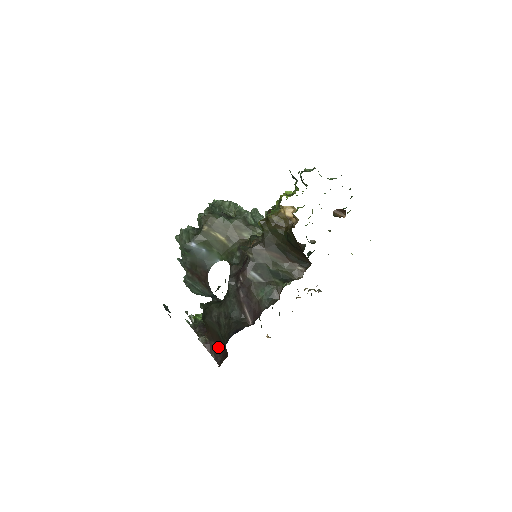
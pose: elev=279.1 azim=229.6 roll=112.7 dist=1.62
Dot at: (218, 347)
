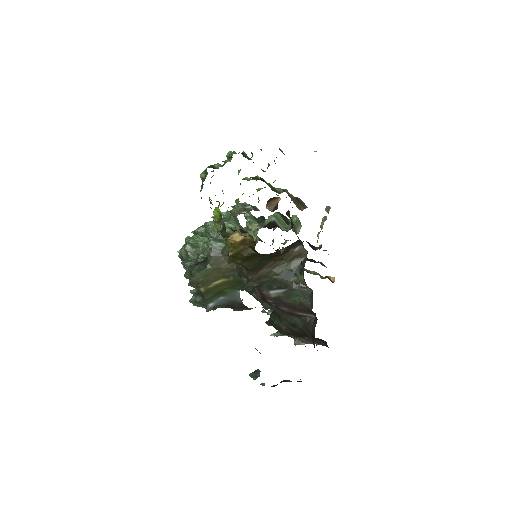
Dot at: occluded
